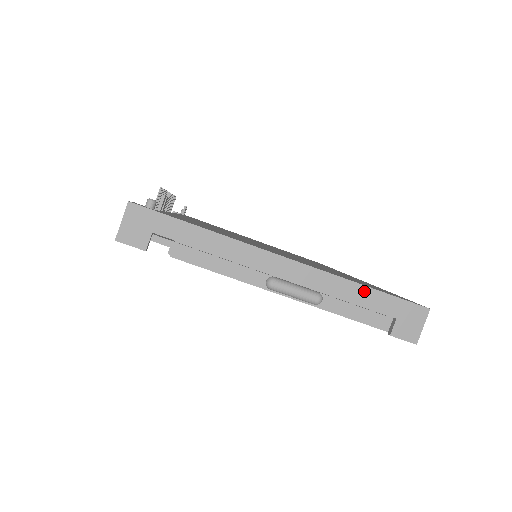
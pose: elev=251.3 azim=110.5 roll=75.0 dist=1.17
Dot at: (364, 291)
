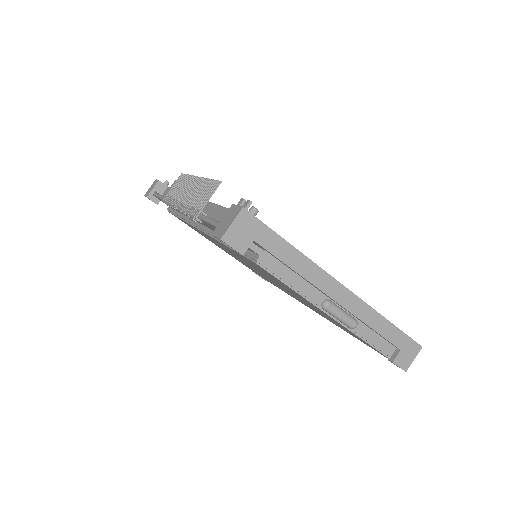
Dot at: (387, 325)
